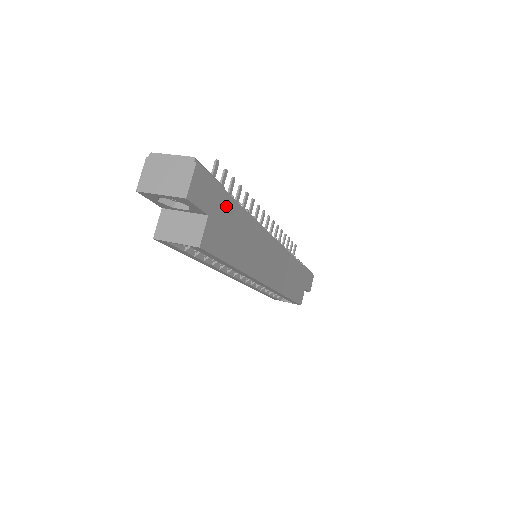
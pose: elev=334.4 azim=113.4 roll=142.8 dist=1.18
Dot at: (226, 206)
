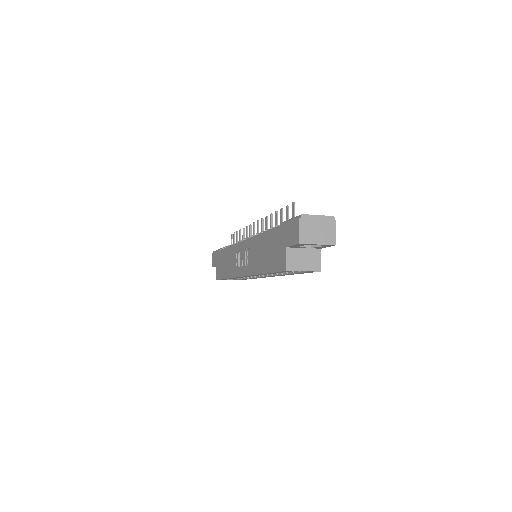
Dot at: occluded
